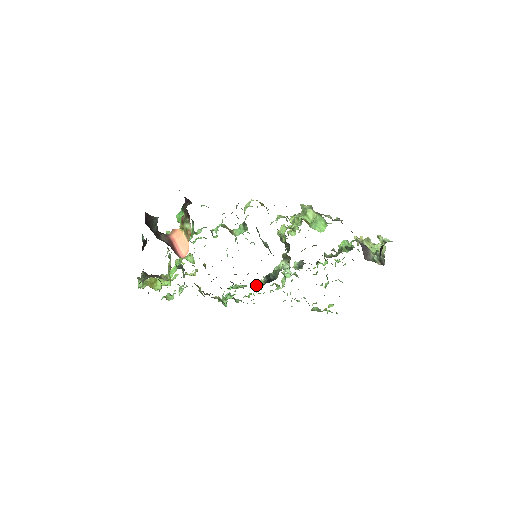
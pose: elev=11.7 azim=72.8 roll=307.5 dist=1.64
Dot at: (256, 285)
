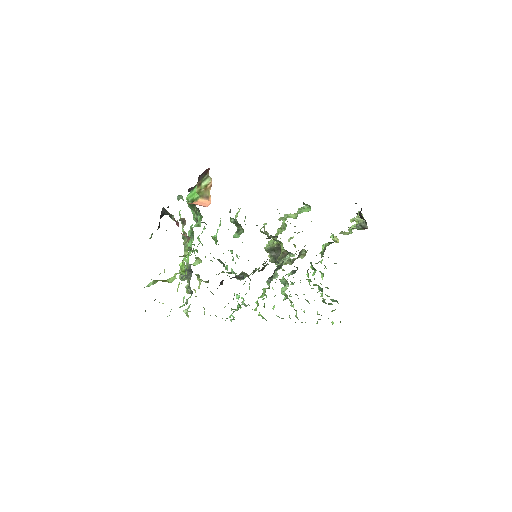
Dot at: occluded
